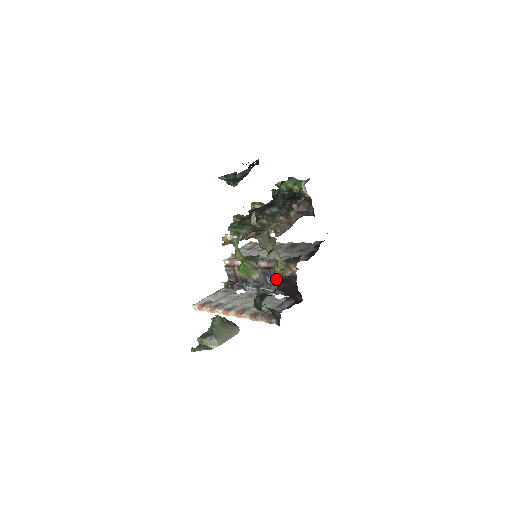
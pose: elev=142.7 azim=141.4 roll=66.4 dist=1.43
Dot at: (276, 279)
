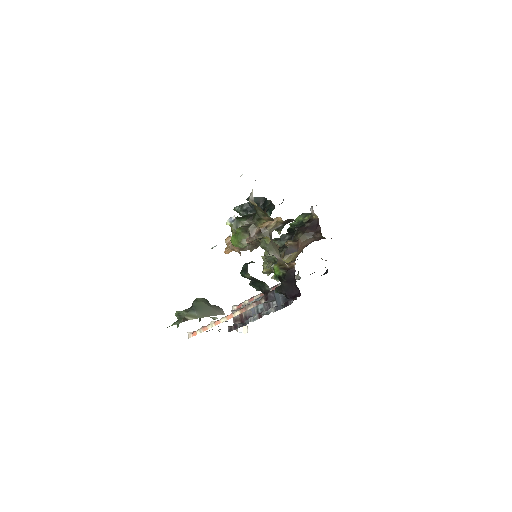
Dot at: (279, 299)
